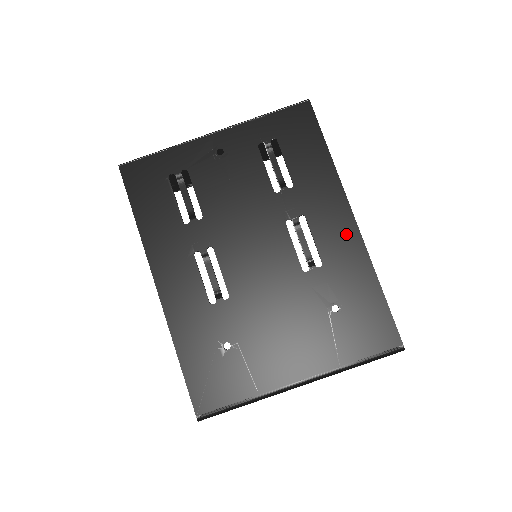
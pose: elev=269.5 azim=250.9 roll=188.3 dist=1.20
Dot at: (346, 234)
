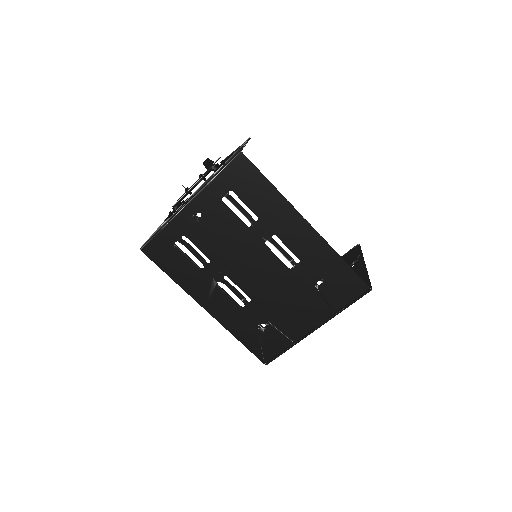
Dot at: (307, 236)
